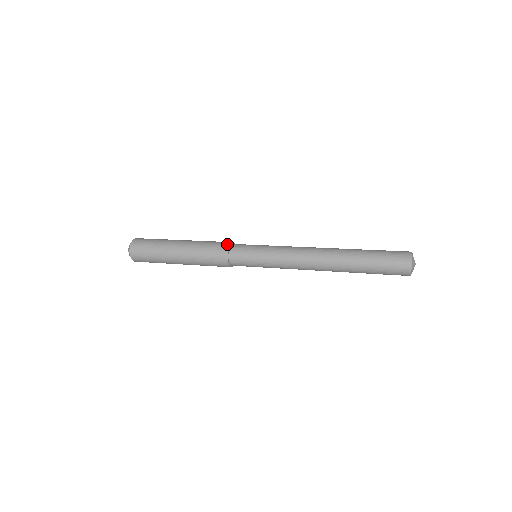
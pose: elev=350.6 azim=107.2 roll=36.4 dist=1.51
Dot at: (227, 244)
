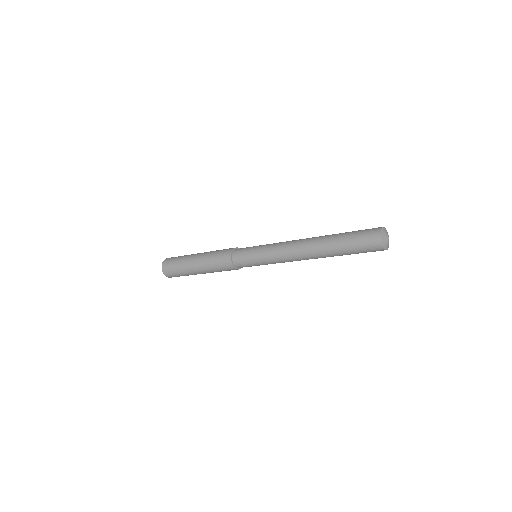
Dot at: (229, 256)
